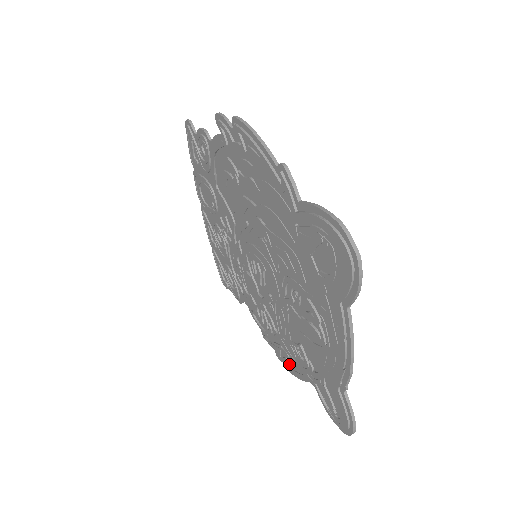
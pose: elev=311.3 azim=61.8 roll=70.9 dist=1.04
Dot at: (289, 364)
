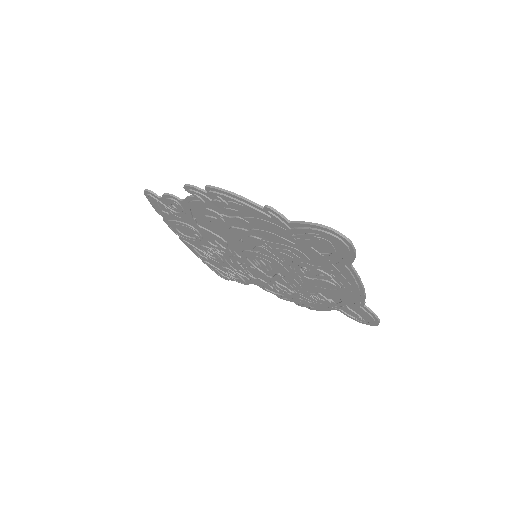
Dot at: (312, 306)
